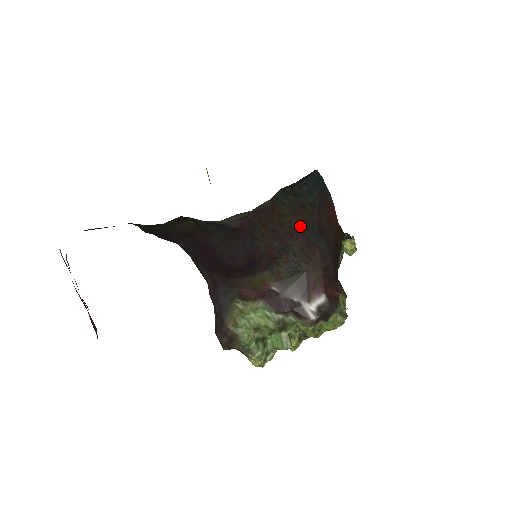
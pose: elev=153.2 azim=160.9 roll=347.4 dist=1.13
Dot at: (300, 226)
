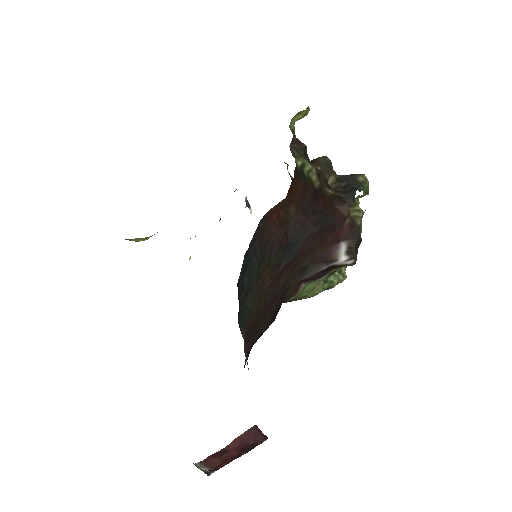
Dot at: (274, 278)
